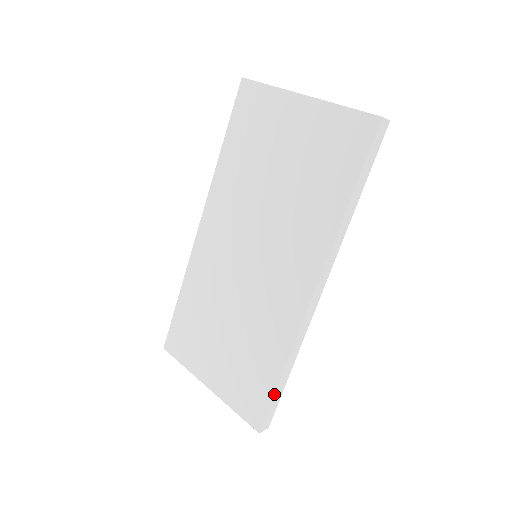
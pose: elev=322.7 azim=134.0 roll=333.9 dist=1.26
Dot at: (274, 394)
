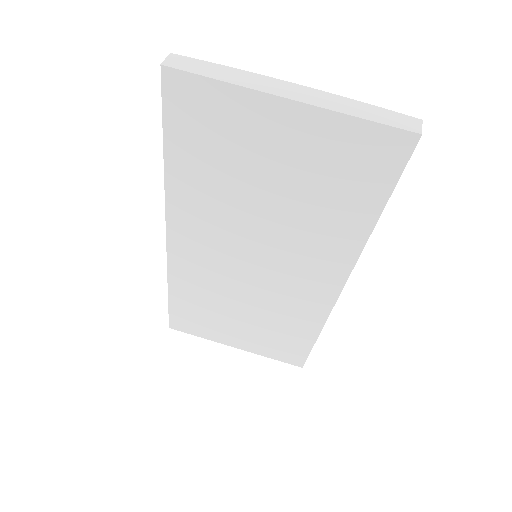
Dot at: occluded
